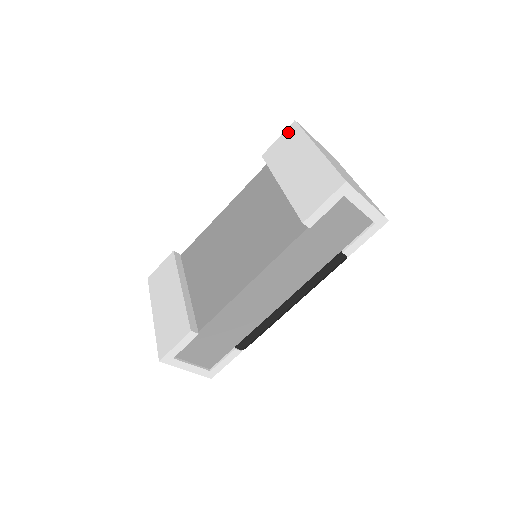
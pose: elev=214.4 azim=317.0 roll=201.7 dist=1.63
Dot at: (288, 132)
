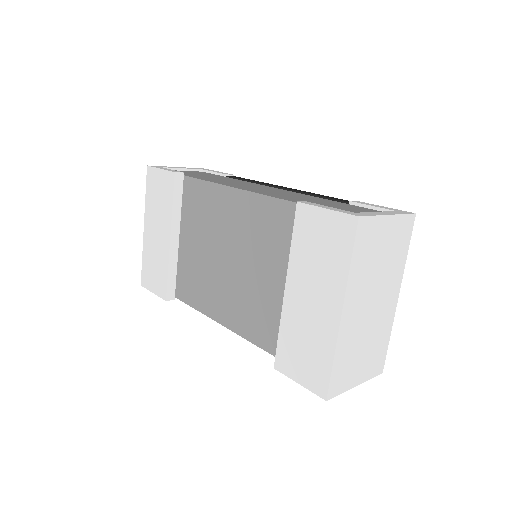
Dot at: (339, 223)
